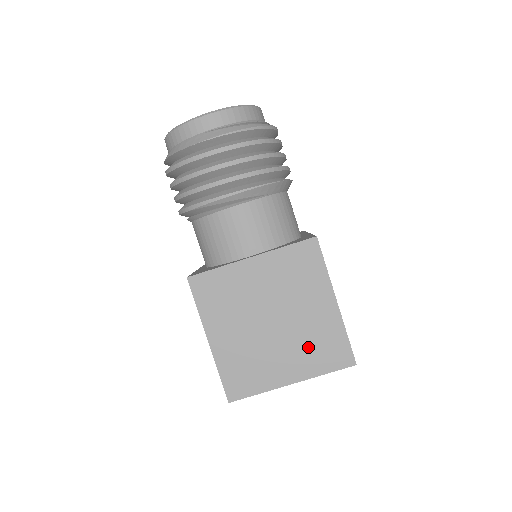
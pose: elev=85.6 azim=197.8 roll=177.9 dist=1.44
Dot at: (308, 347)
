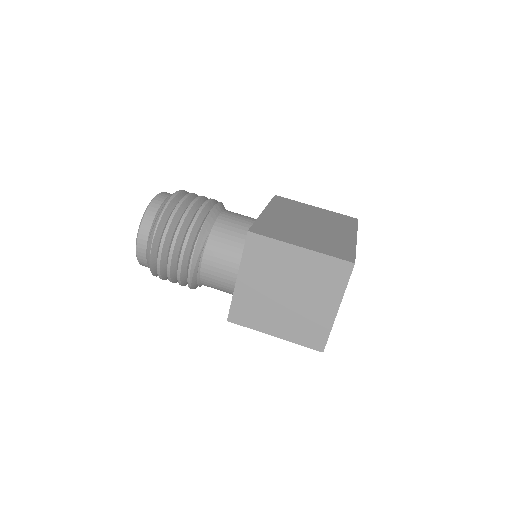
Dot at: (320, 285)
